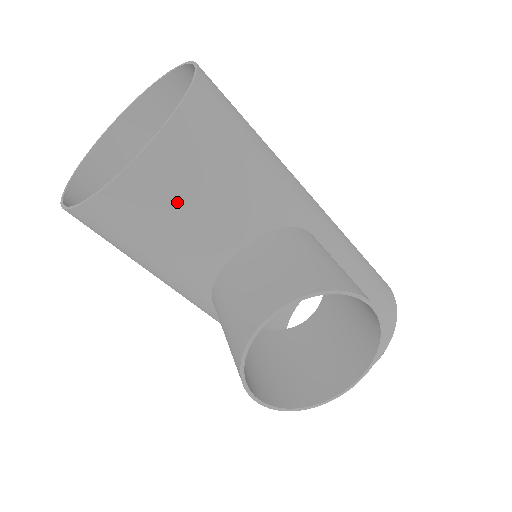
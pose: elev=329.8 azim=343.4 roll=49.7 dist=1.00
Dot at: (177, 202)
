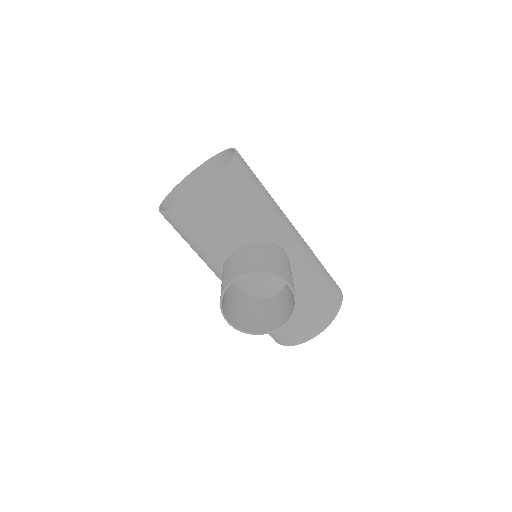
Dot at: (210, 218)
